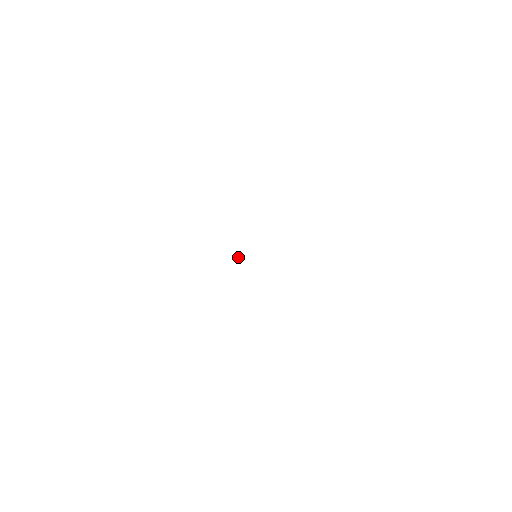
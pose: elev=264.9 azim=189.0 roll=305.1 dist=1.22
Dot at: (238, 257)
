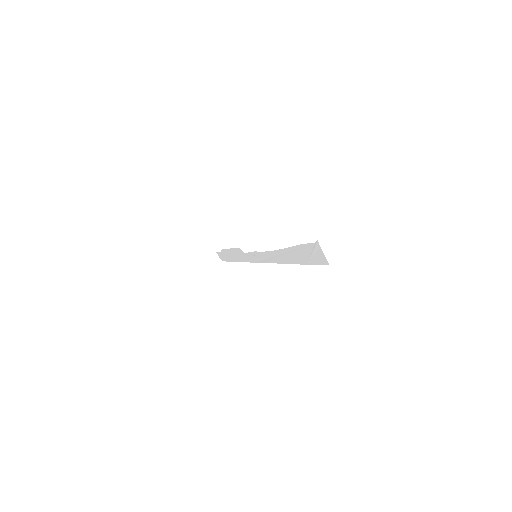
Dot at: occluded
